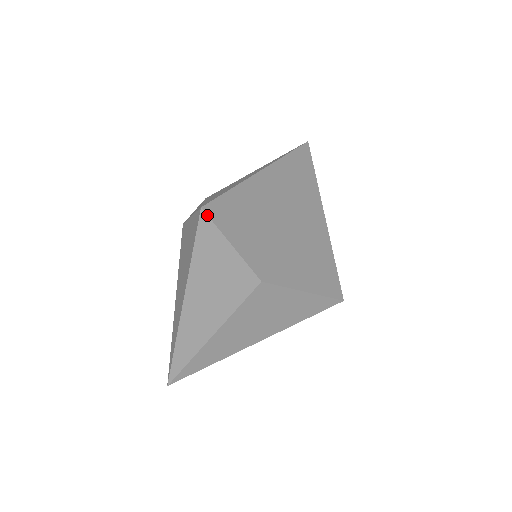
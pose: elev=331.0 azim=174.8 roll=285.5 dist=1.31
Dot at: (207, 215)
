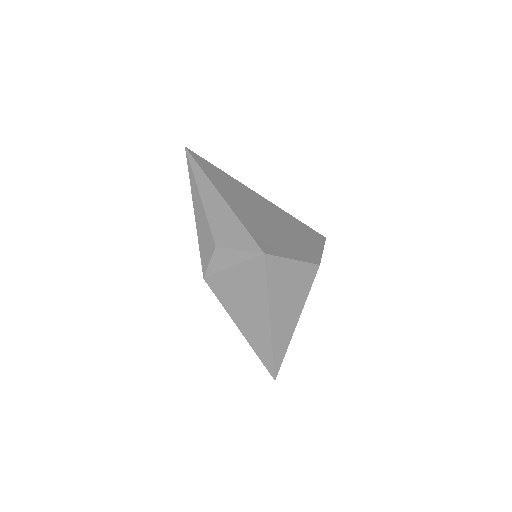
Dot at: (271, 255)
